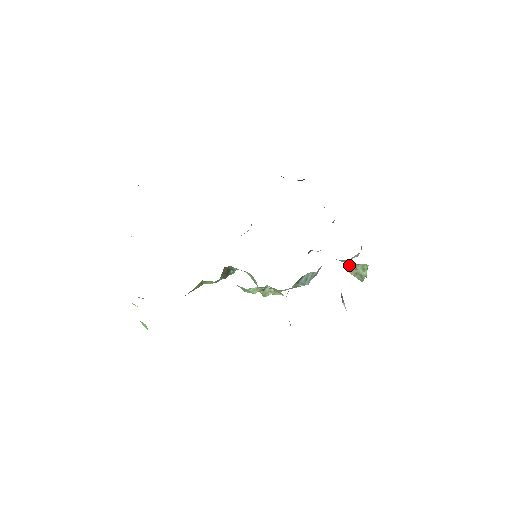
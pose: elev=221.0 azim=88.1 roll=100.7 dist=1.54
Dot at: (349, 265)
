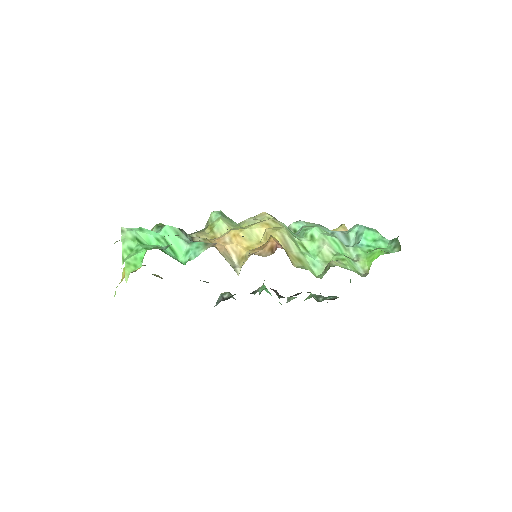
Dot at: occluded
